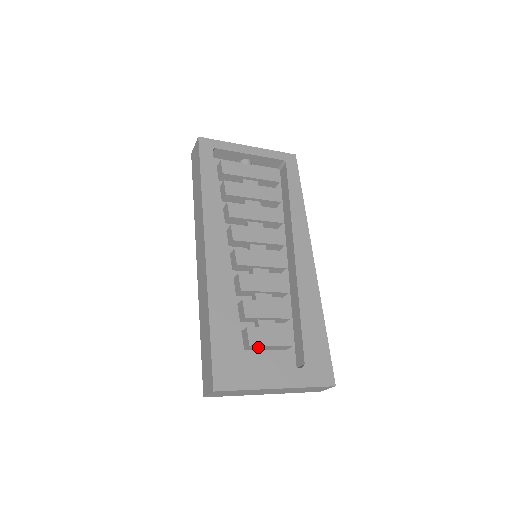
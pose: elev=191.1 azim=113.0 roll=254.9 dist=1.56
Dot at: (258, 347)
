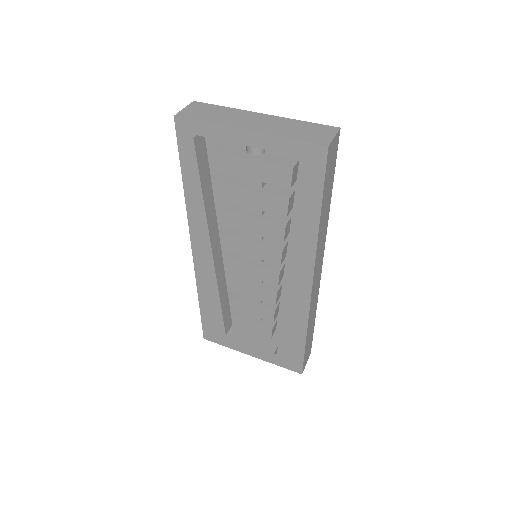
Dot at: occluded
